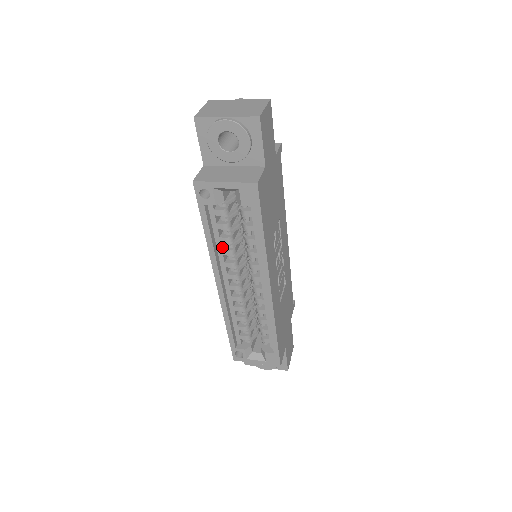
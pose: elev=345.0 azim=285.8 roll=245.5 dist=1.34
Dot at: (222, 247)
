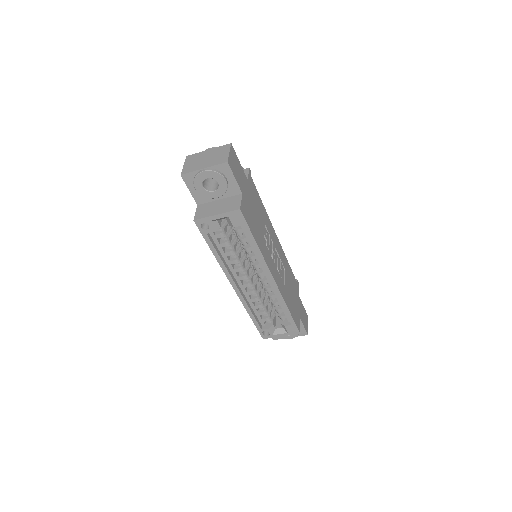
Dot at: (228, 259)
